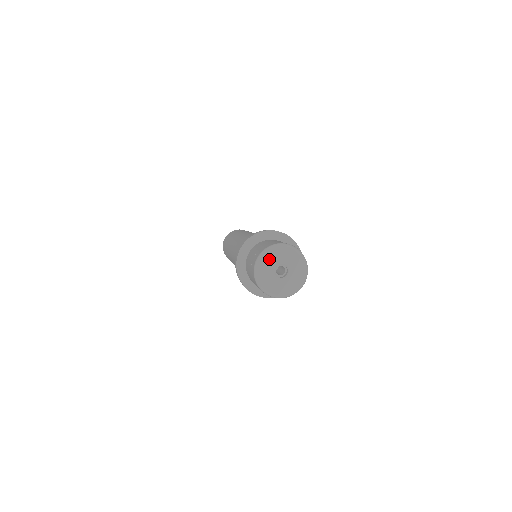
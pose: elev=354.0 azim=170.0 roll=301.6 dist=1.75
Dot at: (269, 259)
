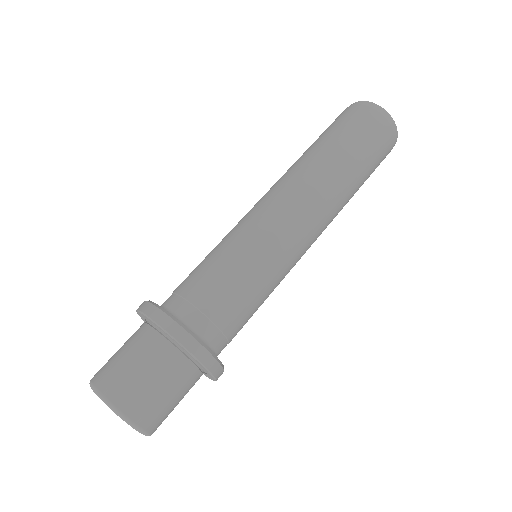
Dot at: occluded
